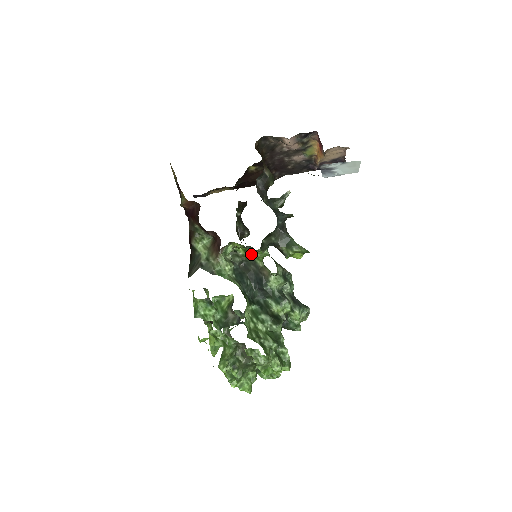
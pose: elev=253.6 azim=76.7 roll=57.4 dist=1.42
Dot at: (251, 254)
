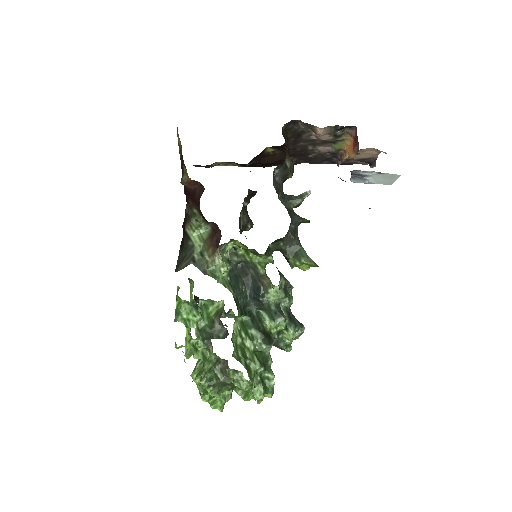
Dot at: (253, 257)
